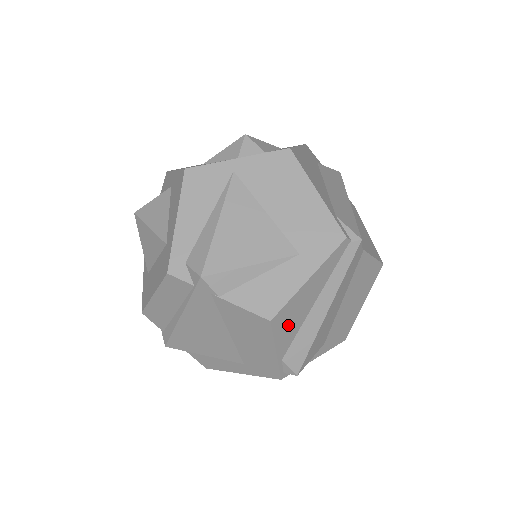
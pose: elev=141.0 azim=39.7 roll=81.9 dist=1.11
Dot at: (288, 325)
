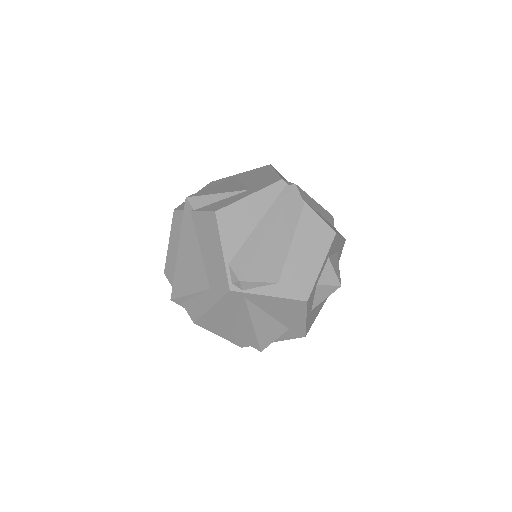
Dot at: (233, 228)
